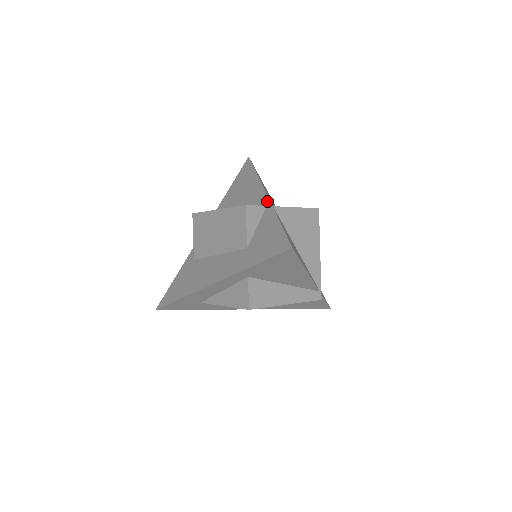
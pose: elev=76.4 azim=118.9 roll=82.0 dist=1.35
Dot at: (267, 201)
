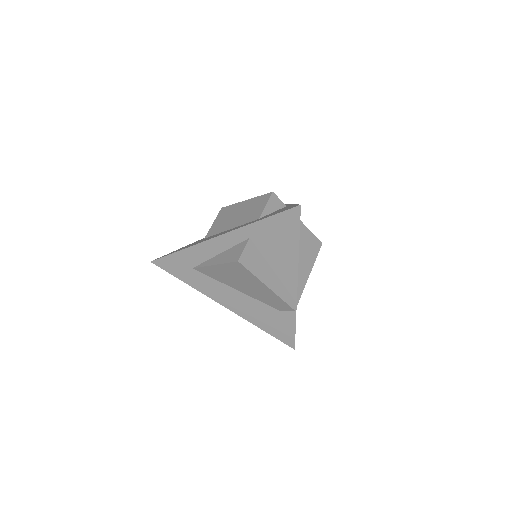
Dot at: occluded
